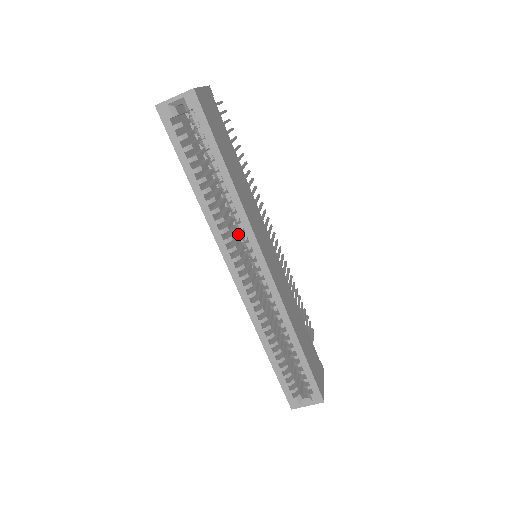
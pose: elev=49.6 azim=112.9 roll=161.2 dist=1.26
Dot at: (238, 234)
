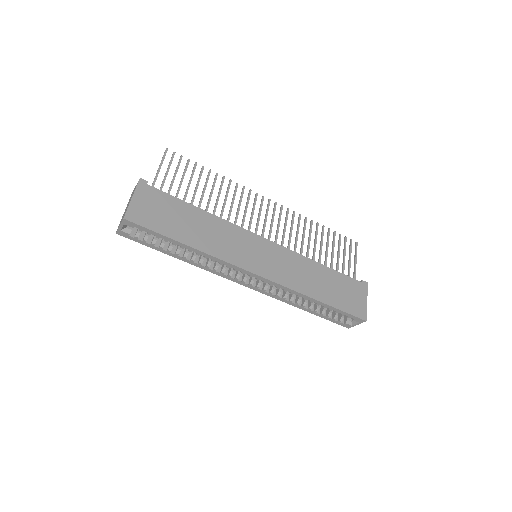
Dot at: occluded
